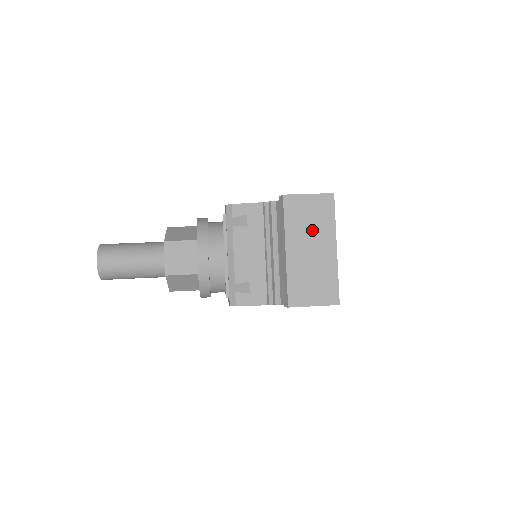
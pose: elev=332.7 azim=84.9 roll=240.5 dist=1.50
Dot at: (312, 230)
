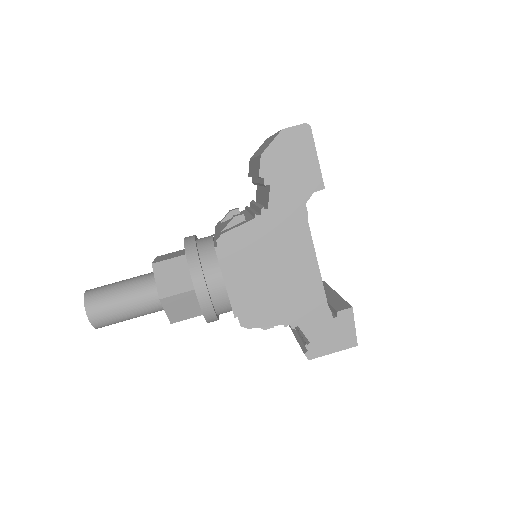
Dot at: occluded
